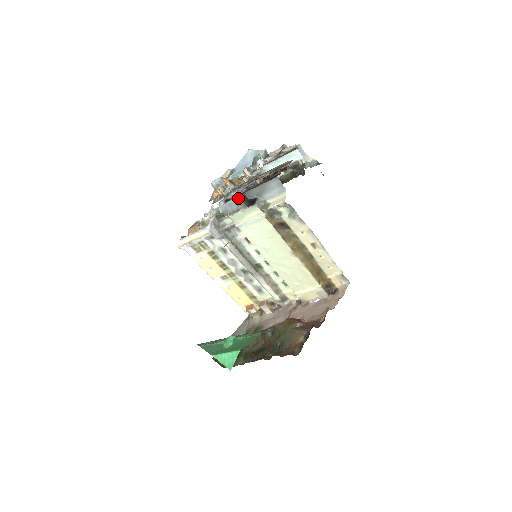
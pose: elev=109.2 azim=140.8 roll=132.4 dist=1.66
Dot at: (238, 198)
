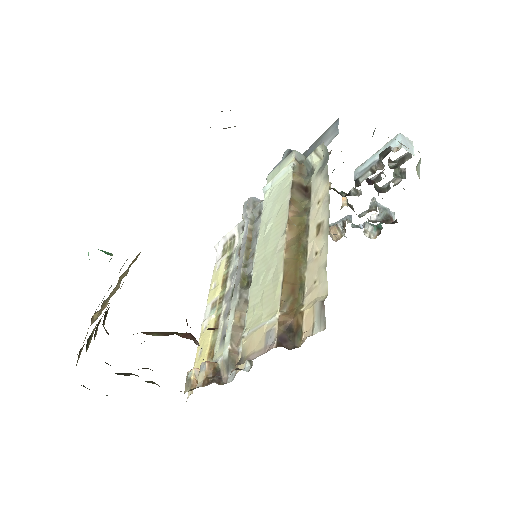
Dot at: occluded
